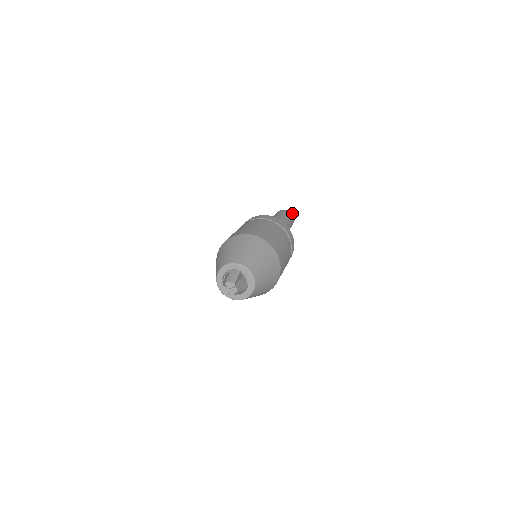
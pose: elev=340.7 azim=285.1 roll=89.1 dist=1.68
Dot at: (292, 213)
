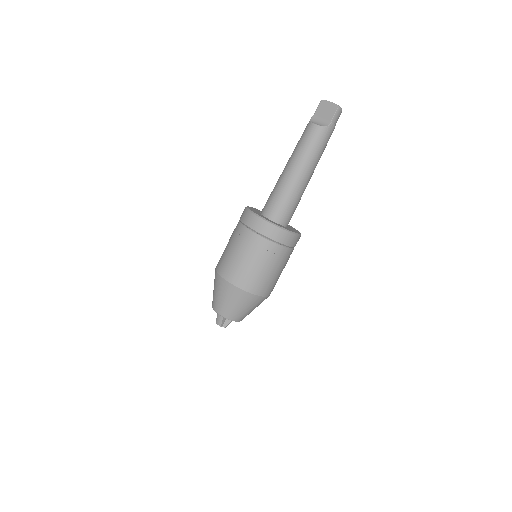
Dot at: (330, 116)
